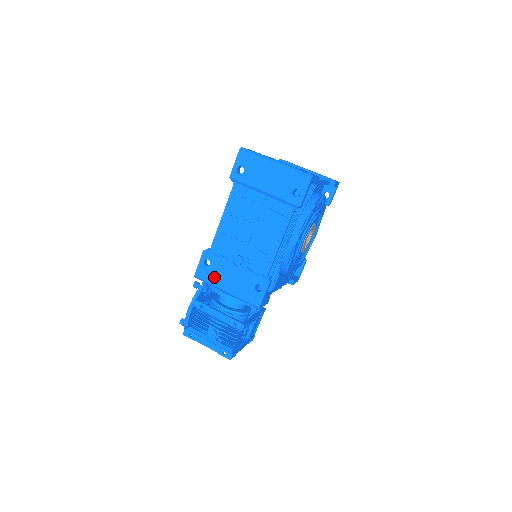
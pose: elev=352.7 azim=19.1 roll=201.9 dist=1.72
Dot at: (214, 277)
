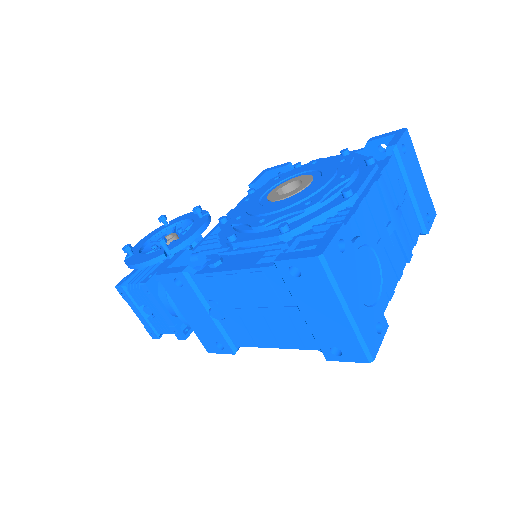
Dot at: (178, 297)
